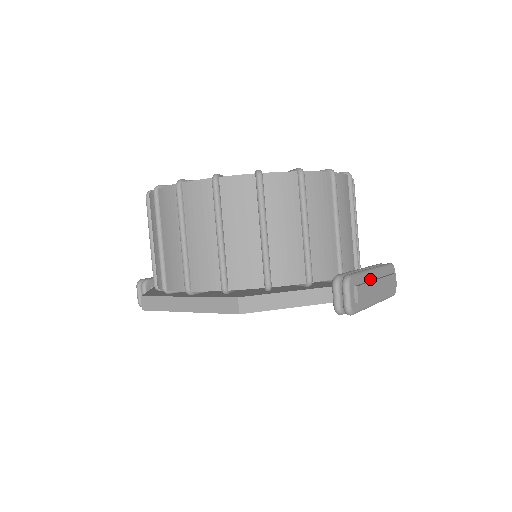
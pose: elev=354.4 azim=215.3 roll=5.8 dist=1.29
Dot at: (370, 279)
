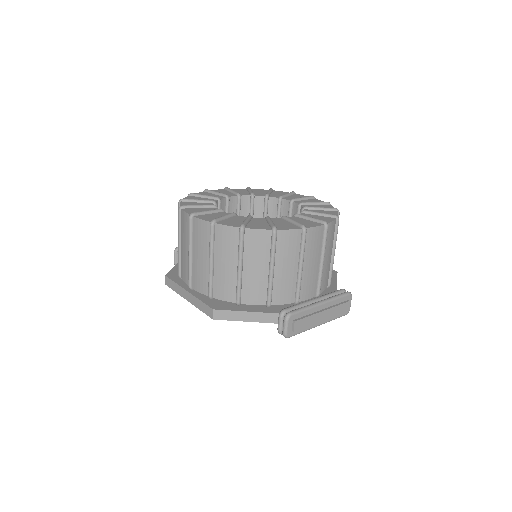
Dot at: (315, 311)
